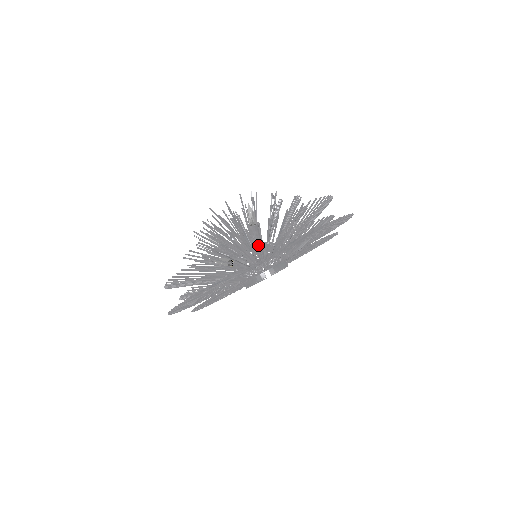
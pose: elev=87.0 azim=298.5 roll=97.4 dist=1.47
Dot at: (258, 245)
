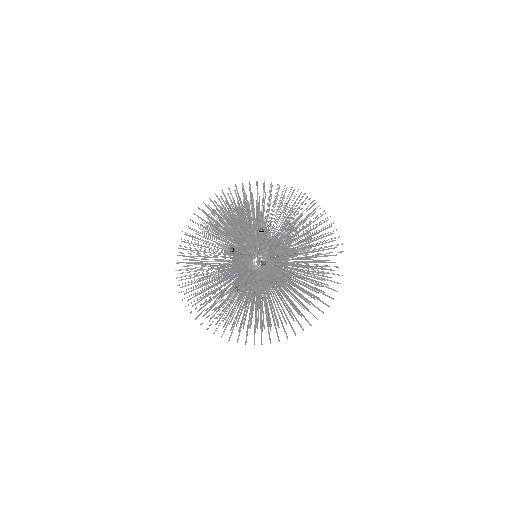
Dot at: (261, 266)
